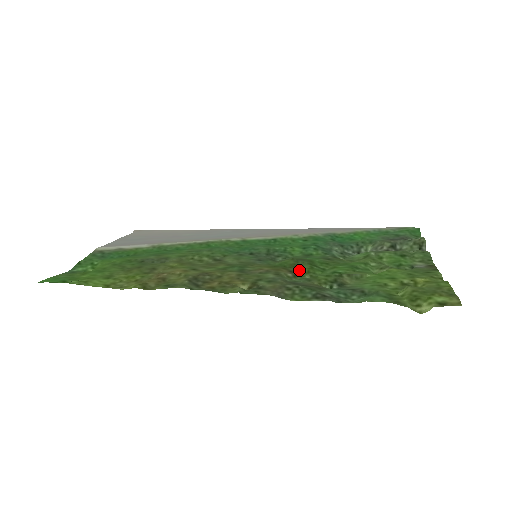
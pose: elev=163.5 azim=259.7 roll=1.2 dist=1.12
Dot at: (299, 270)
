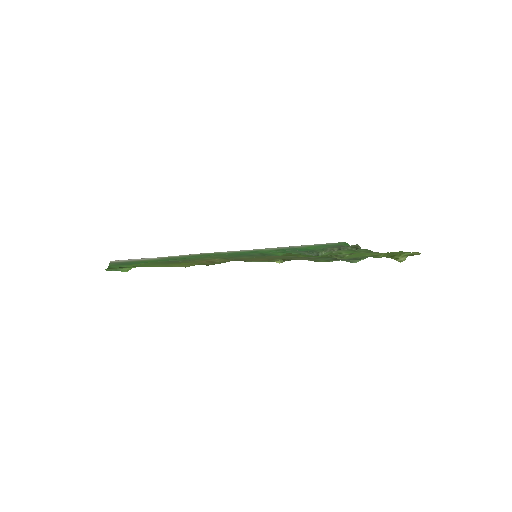
Dot at: occluded
